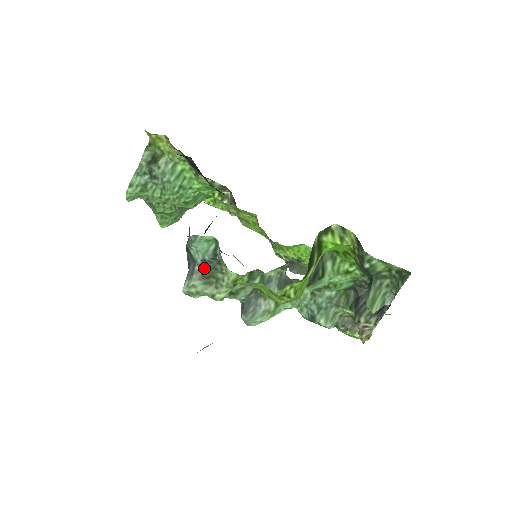
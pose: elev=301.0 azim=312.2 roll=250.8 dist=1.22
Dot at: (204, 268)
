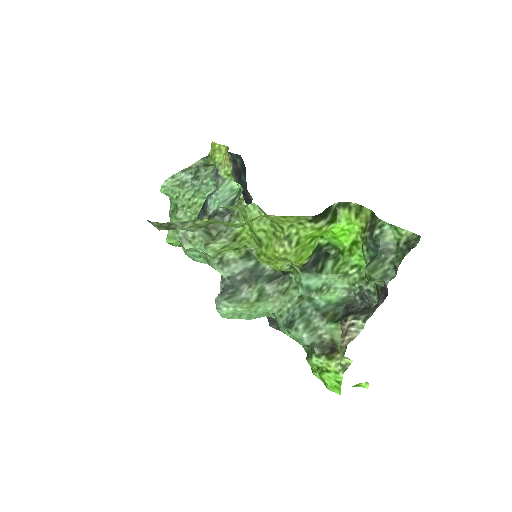
Dot at: (213, 216)
